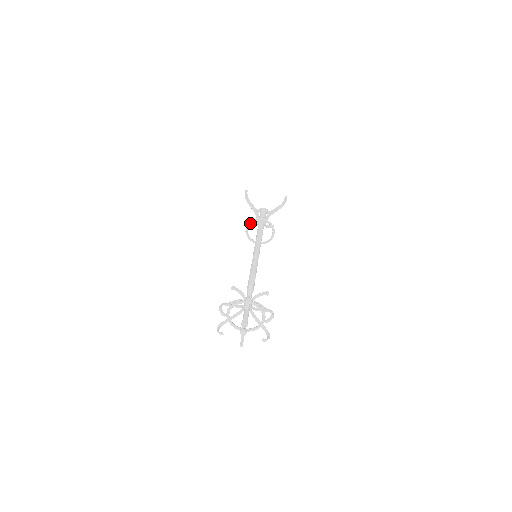
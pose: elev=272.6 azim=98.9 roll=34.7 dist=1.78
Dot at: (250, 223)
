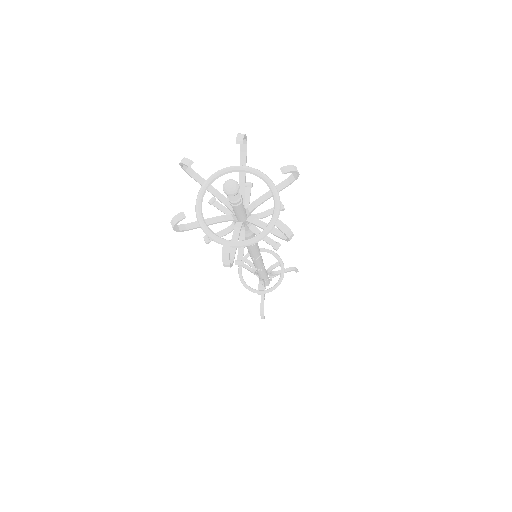
Dot at: (245, 257)
